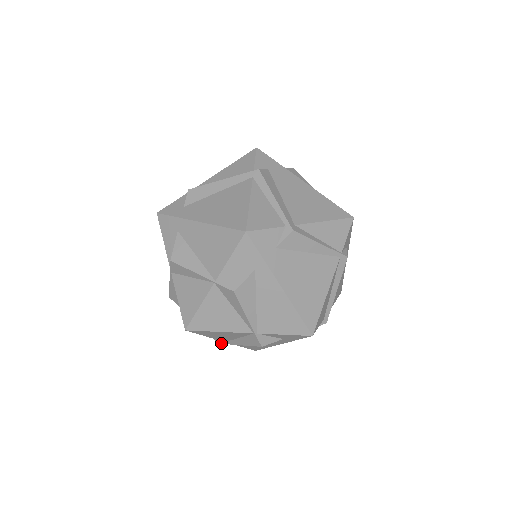
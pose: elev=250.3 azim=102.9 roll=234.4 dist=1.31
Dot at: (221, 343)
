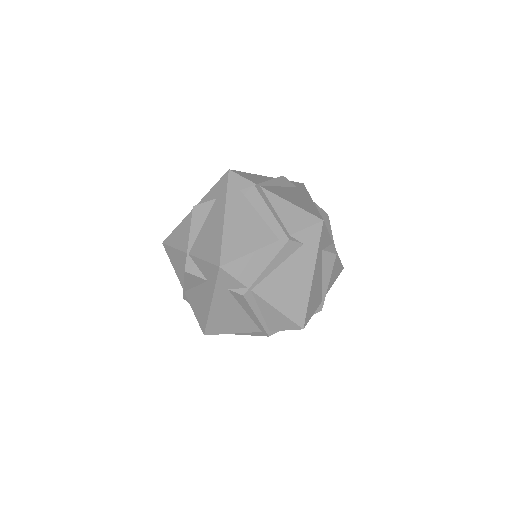
Dot at: occluded
